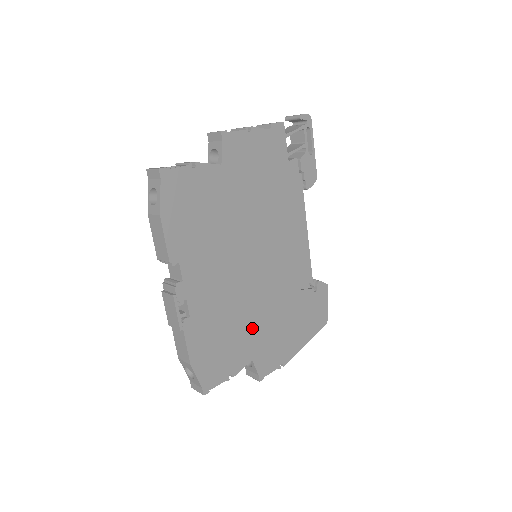
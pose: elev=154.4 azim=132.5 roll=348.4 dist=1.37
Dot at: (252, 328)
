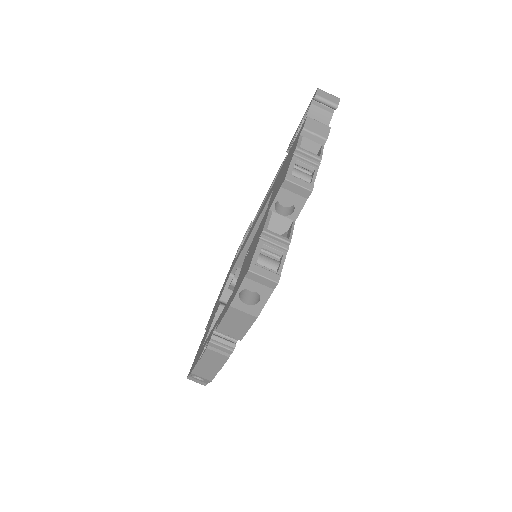
Dot at: occluded
